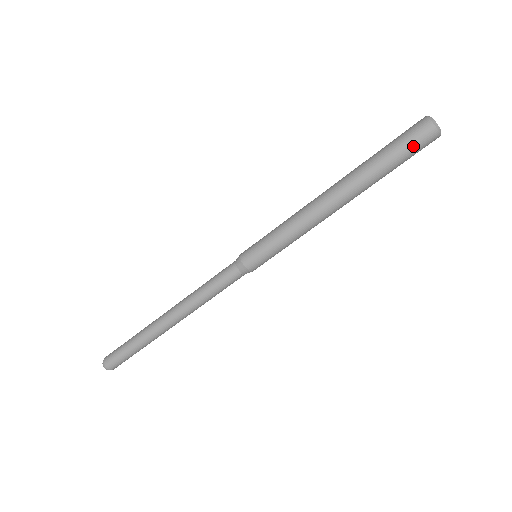
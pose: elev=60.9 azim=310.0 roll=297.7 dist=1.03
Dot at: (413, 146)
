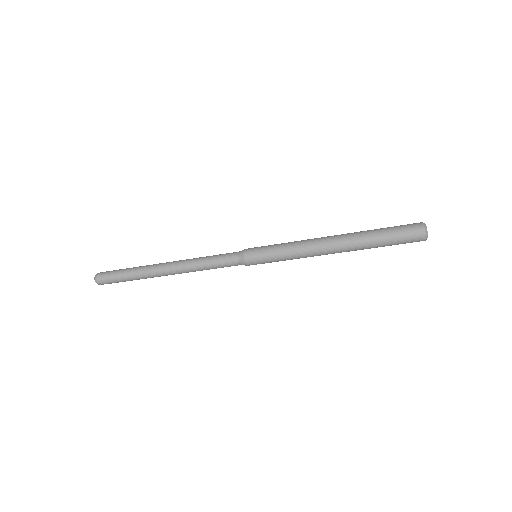
Dot at: (404, 243)
